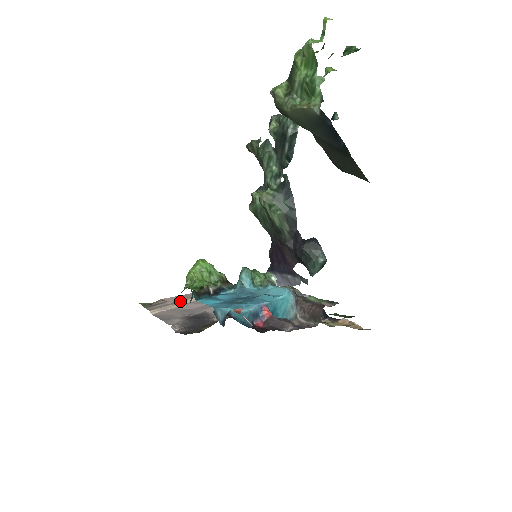
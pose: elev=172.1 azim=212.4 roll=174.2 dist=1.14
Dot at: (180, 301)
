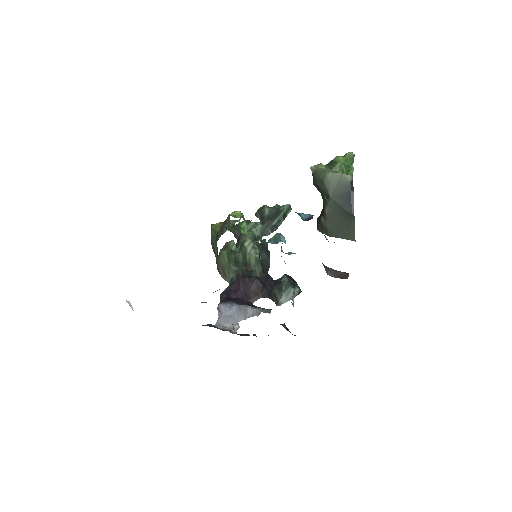
Dot at: occluded
